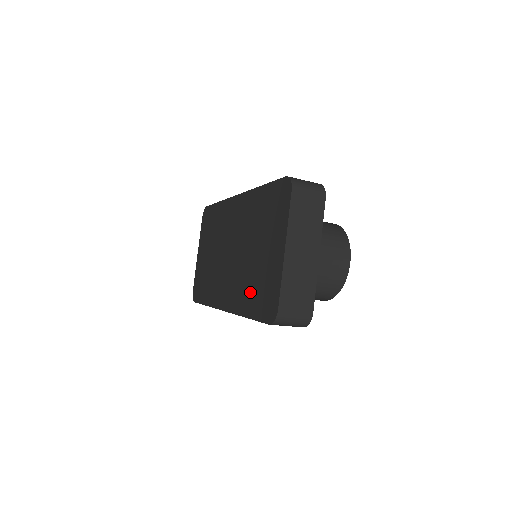
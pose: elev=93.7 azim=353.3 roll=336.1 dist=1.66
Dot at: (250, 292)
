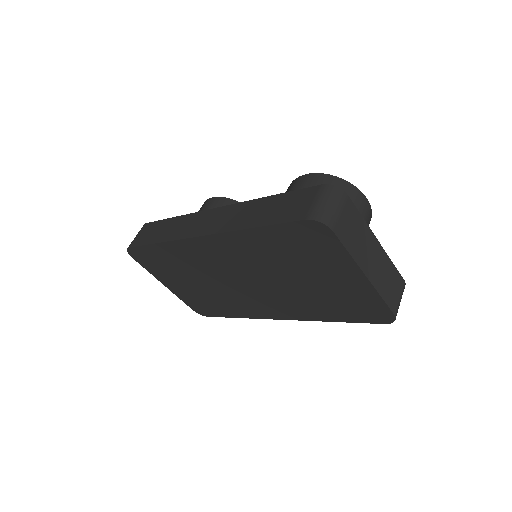
Dot at: (323, 307)
